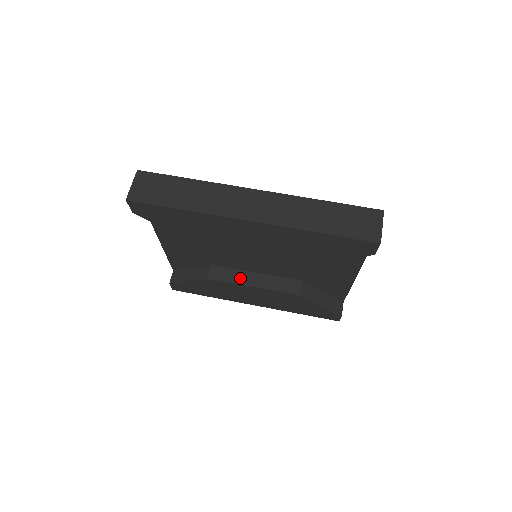
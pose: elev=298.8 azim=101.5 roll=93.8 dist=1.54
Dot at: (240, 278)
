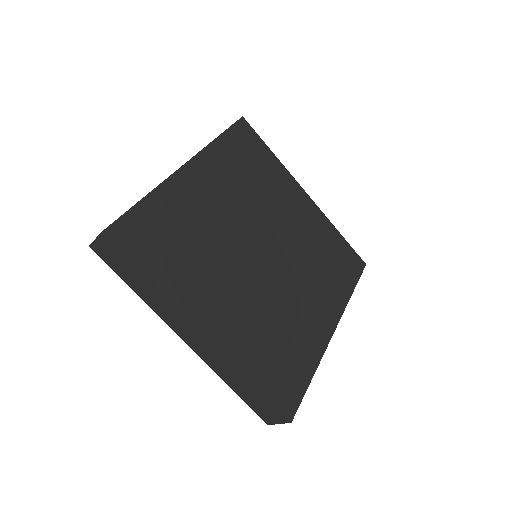
Dot at: occluded
